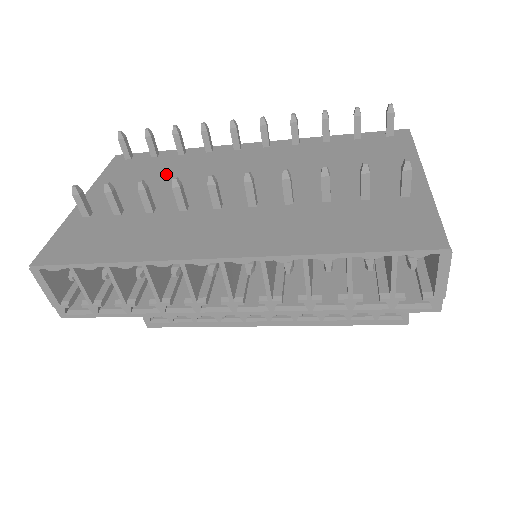
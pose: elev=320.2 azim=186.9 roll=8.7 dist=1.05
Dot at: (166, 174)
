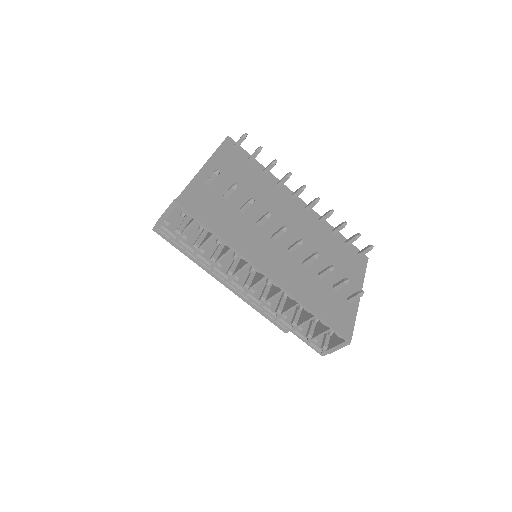
Dot at: (254, 185)
